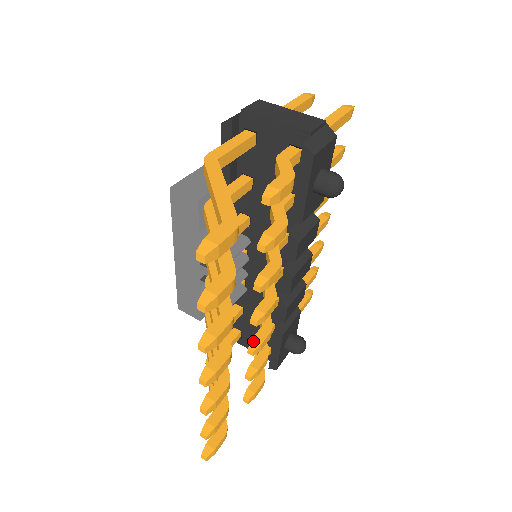
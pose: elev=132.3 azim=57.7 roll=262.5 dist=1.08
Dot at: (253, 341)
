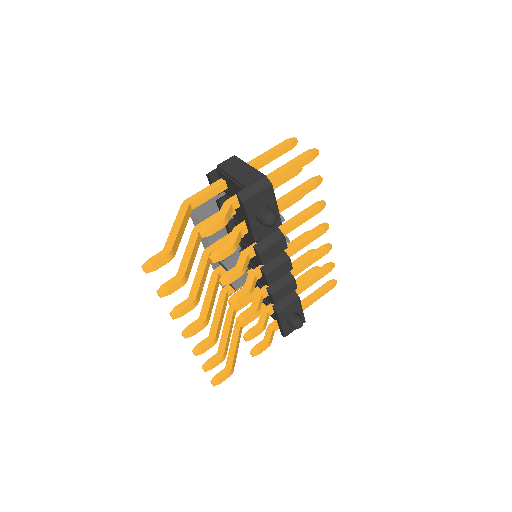
Dot at: (240, 315)
